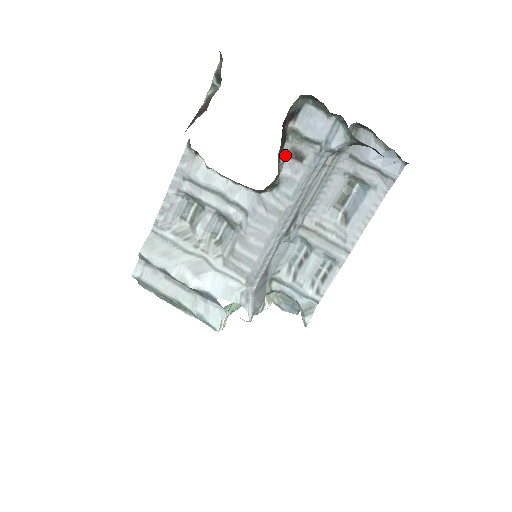
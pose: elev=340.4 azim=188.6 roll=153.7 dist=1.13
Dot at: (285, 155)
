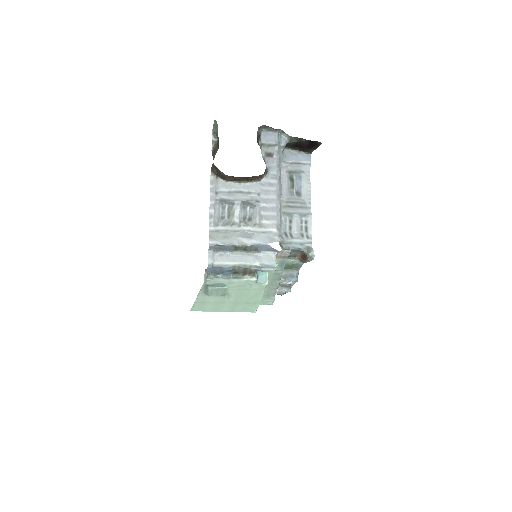
Dot at: (263, 157)
